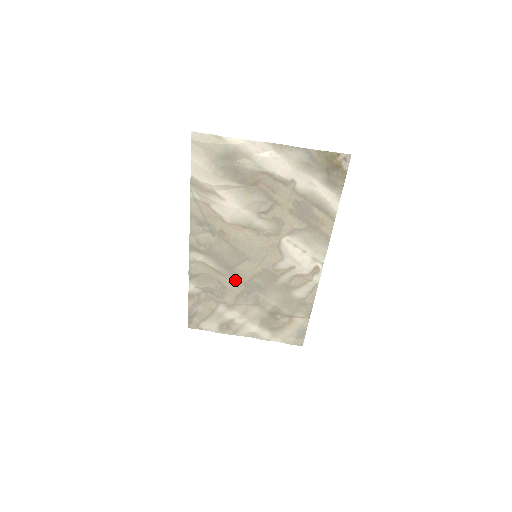
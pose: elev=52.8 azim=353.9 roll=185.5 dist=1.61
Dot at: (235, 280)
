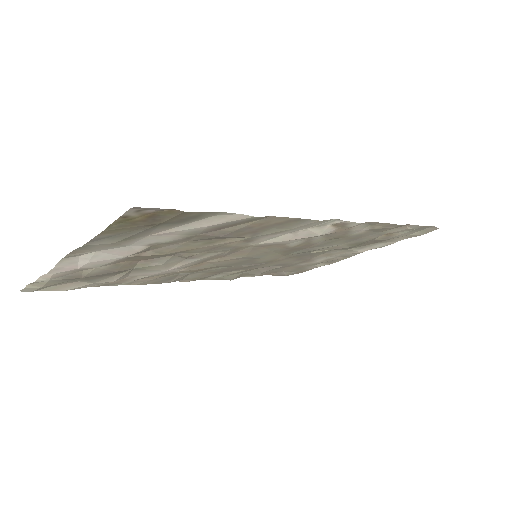
Dot at: (275, 262)
